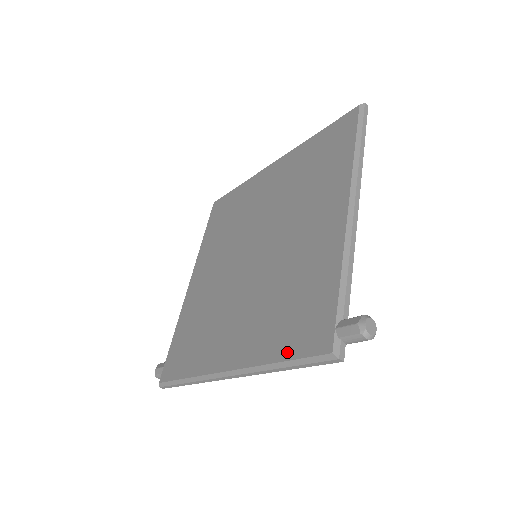
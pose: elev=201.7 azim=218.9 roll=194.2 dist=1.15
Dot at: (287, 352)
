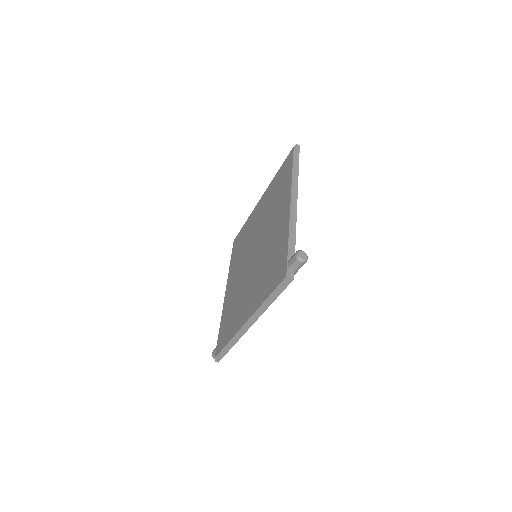
Dot at: (270, 291)
